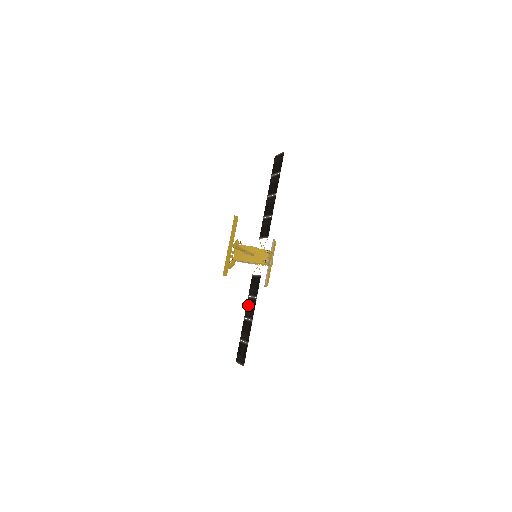
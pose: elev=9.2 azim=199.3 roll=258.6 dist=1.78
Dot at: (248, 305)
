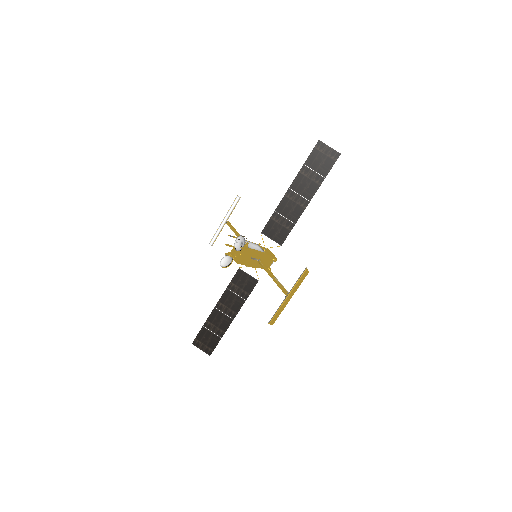
Dot at: (226, 299)
